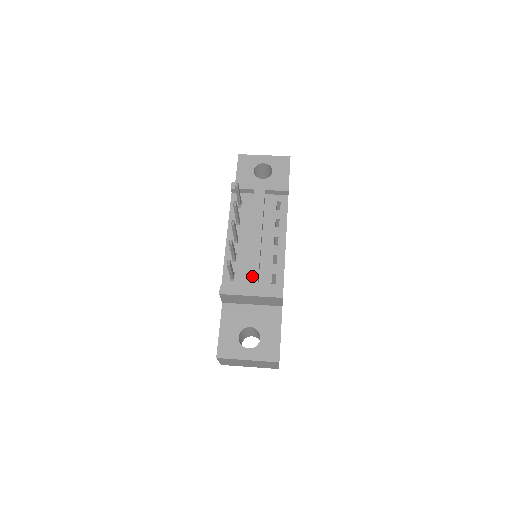
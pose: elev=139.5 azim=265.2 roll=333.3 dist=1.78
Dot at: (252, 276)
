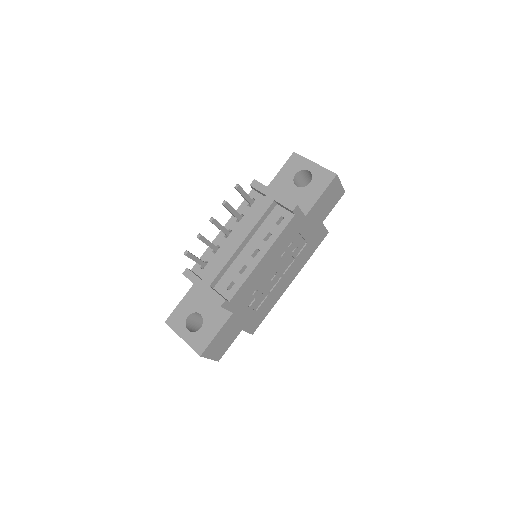
Dot at: (212, 273)
